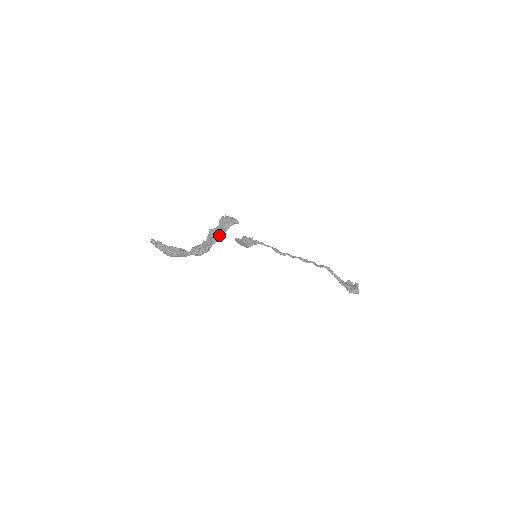
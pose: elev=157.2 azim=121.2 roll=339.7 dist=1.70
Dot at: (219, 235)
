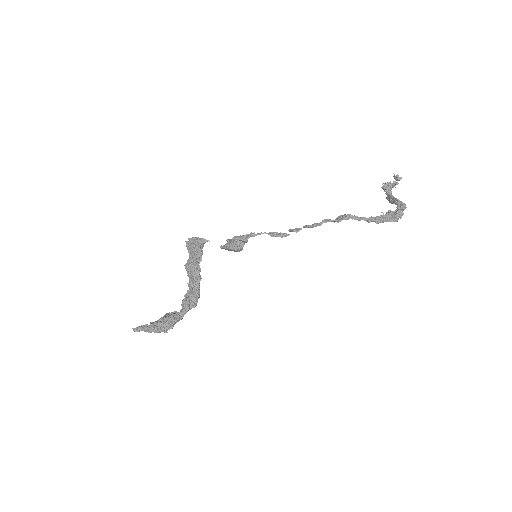
Dot at: (198, 269)
